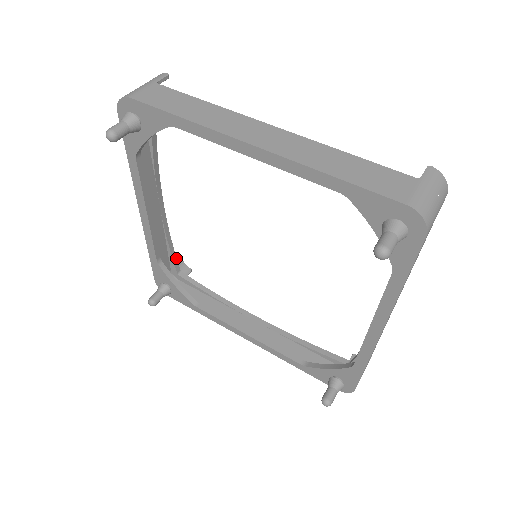
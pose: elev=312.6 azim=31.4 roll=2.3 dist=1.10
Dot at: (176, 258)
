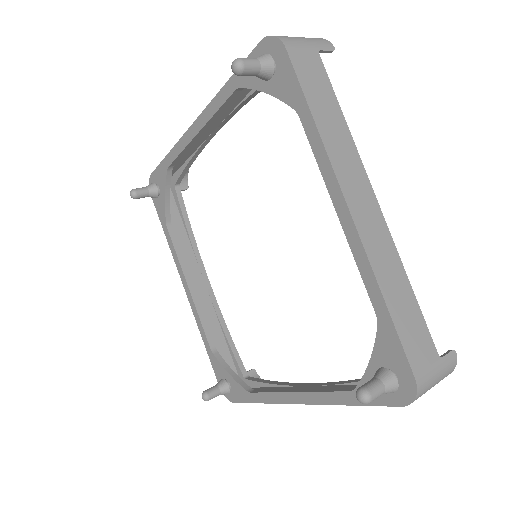
Dot at: occluded
